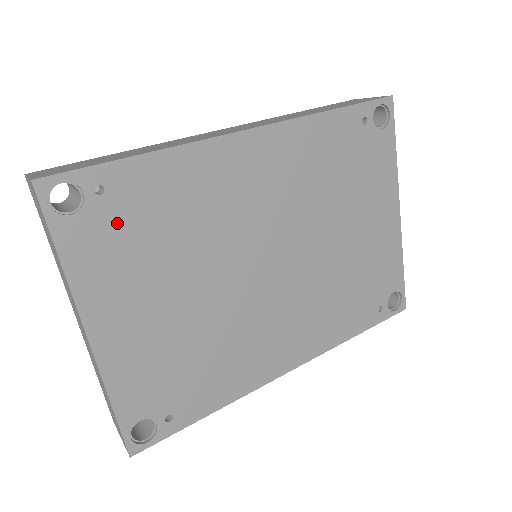
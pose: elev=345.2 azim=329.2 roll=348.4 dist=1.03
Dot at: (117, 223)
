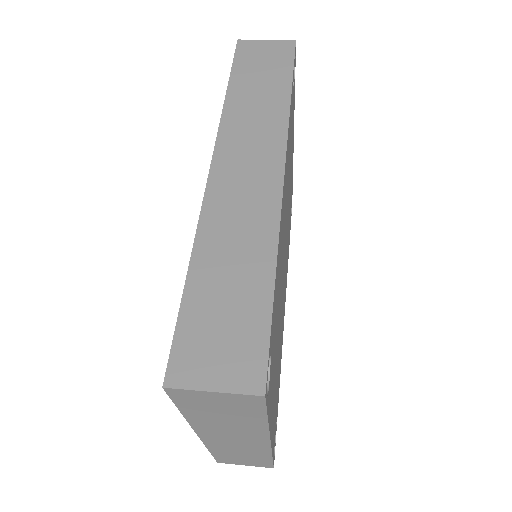
Dot at: (273, 347)
